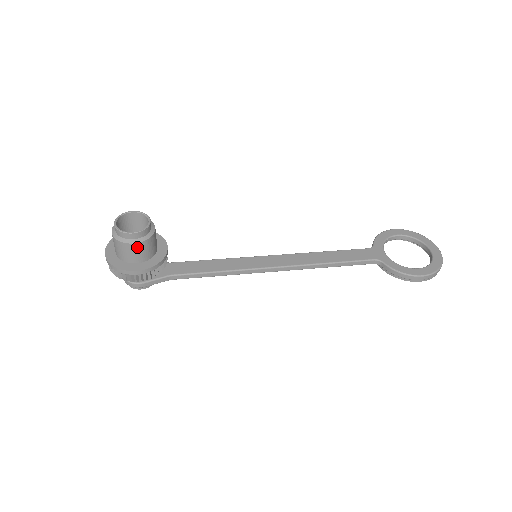
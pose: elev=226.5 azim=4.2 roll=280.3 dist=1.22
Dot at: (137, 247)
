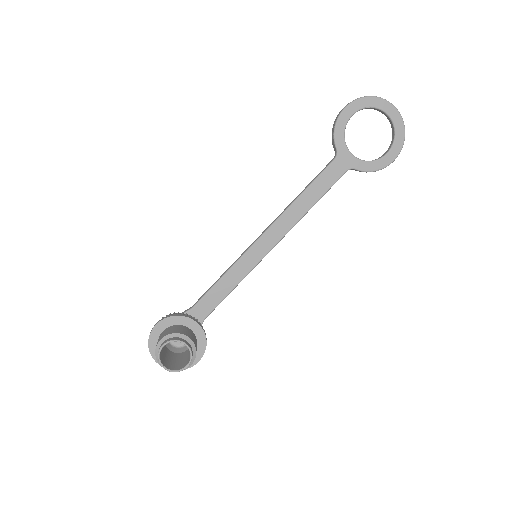
Dot at: (192, 361)
